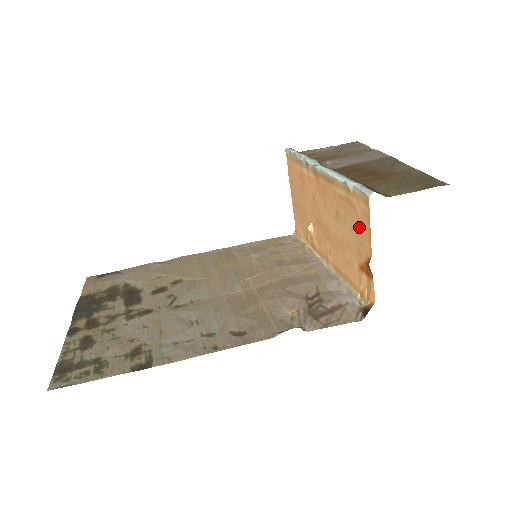
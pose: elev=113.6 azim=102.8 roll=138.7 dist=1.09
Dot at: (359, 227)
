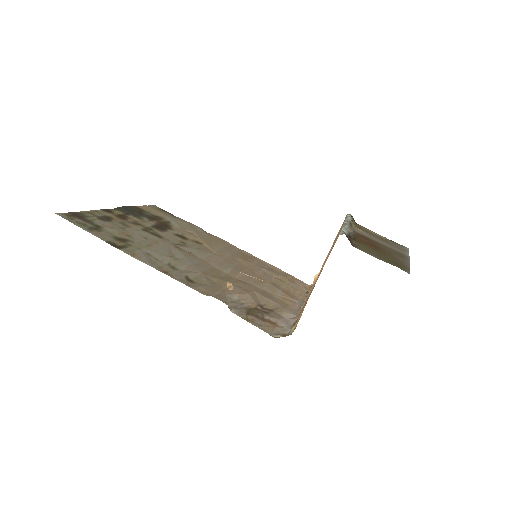
Dot at: occluded
